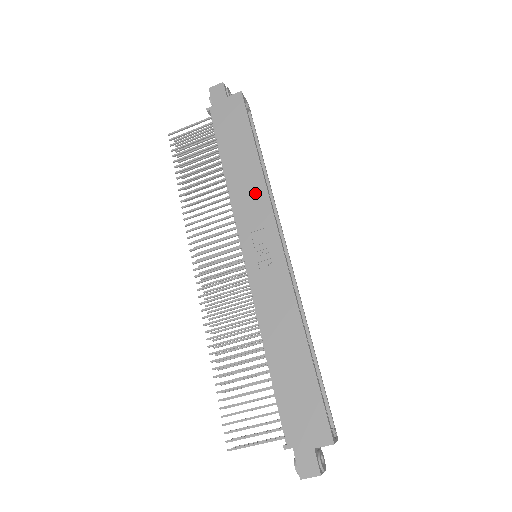
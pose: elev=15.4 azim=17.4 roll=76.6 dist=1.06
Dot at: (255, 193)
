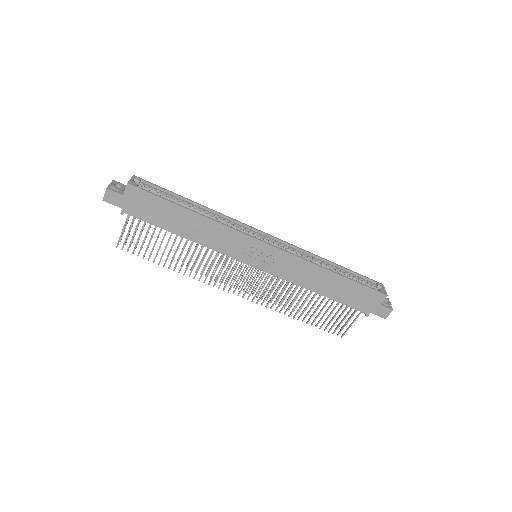
Dot at: (219, 233)
